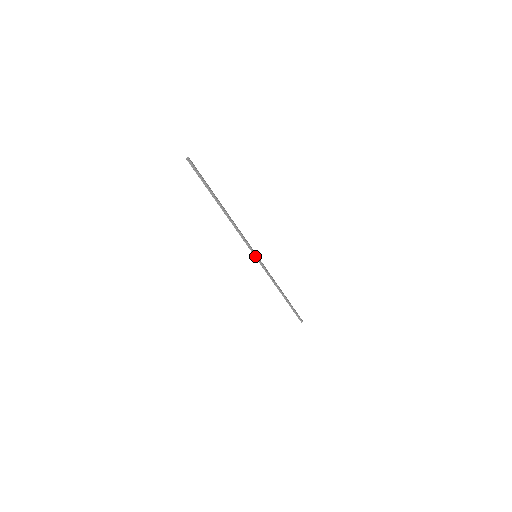
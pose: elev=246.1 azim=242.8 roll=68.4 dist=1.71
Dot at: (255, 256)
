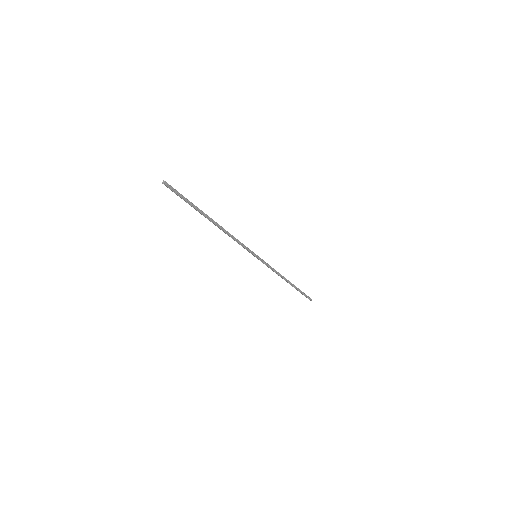
Dot at: (256, 256)
